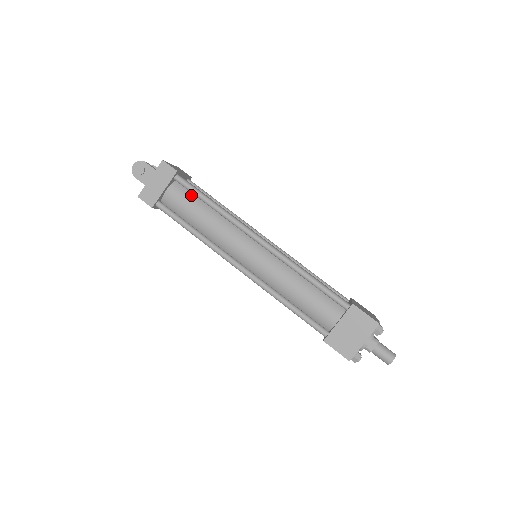
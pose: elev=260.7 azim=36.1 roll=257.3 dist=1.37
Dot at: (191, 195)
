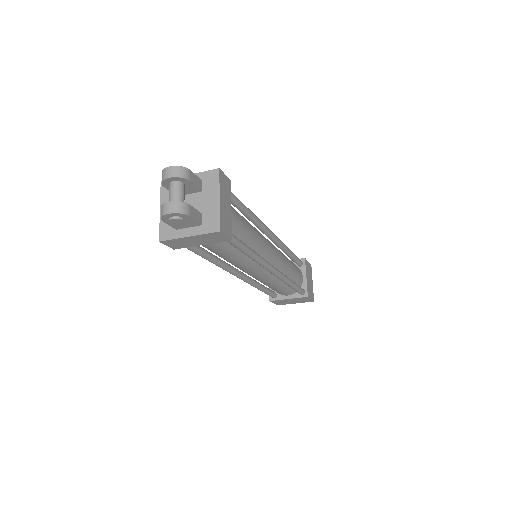
Dot at: occluded
